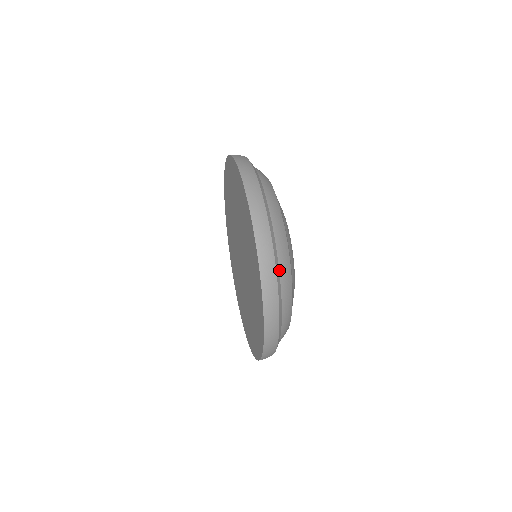
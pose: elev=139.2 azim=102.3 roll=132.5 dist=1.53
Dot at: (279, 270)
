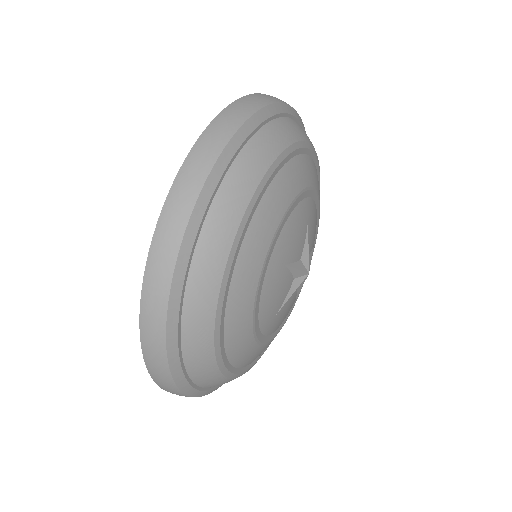
Dot at: (182, 330)
